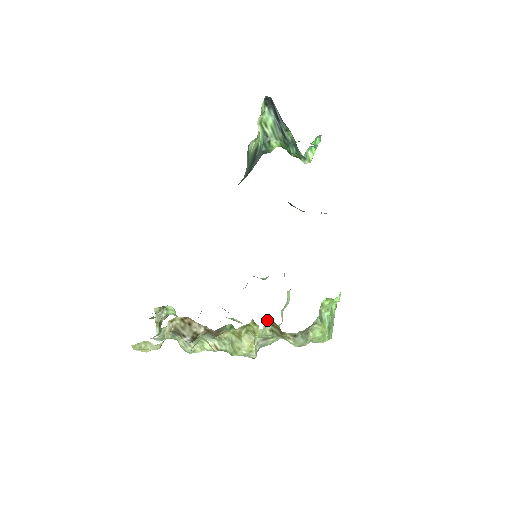
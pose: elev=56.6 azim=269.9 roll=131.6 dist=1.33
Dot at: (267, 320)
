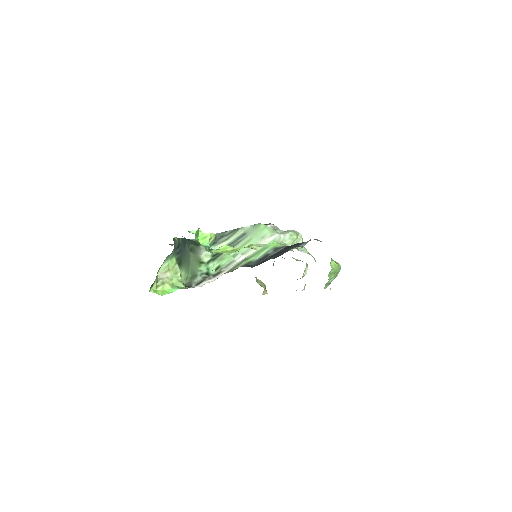
Dot at: (303, 289)
